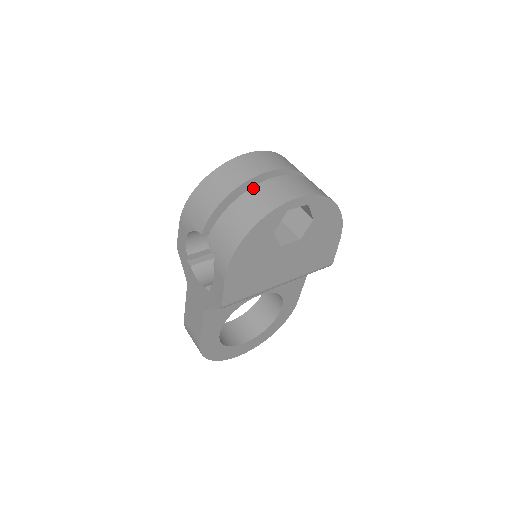
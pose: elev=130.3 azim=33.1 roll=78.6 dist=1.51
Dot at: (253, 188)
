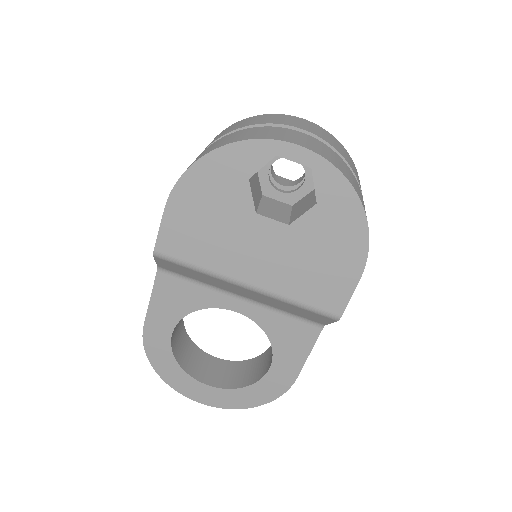
Dot at: (262, 127)
